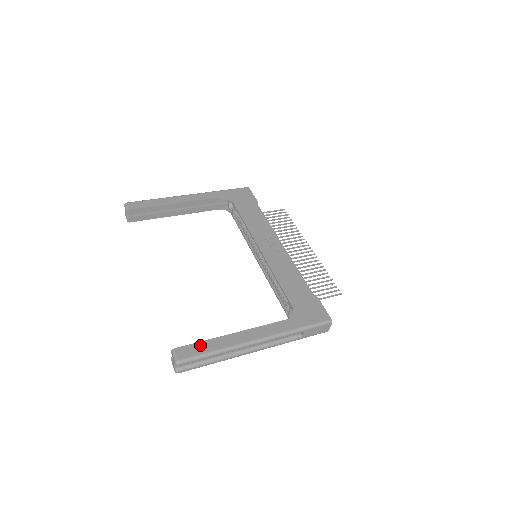
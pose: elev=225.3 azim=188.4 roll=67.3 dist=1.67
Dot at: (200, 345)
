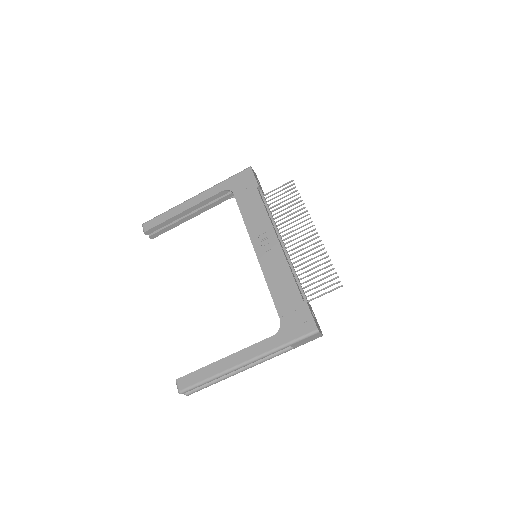
Dot at: (196, 374)
